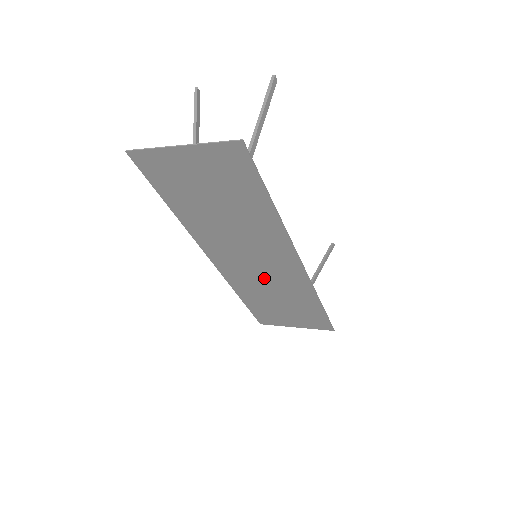
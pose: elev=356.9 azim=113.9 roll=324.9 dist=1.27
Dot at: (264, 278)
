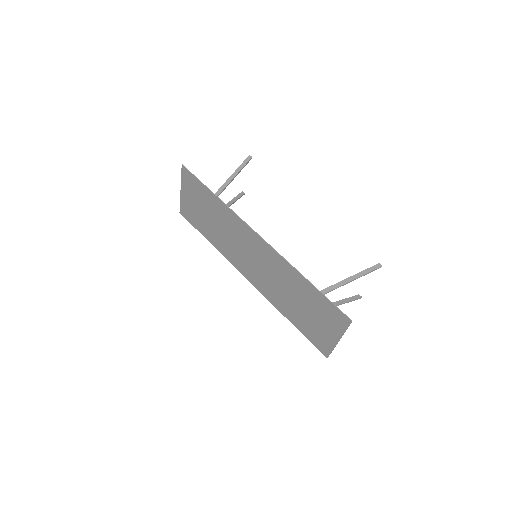
Dot at: (268, 274)
